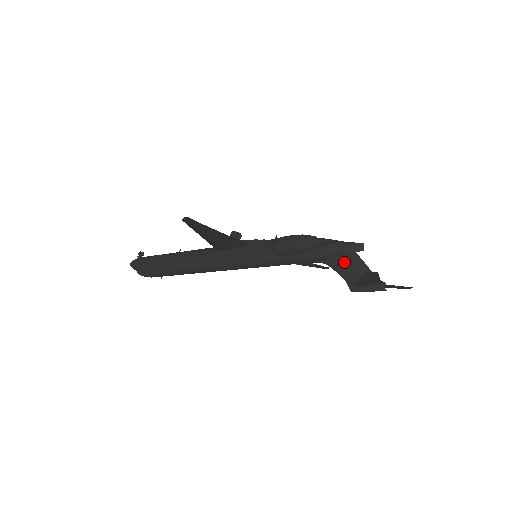
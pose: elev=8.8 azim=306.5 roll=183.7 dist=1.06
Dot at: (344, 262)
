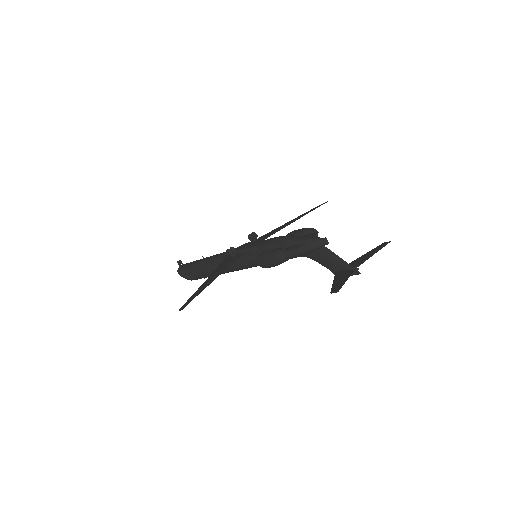
Dot at: (319, 255)
